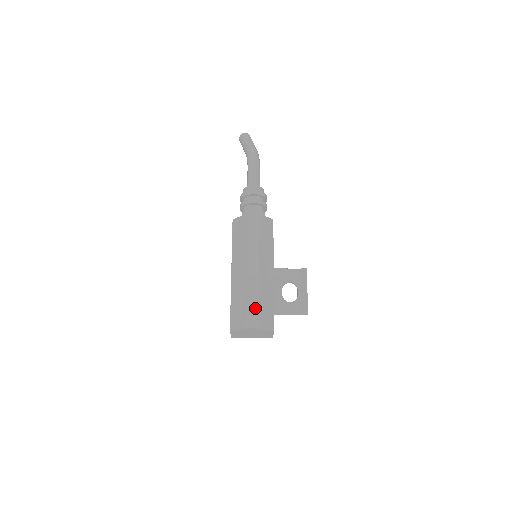
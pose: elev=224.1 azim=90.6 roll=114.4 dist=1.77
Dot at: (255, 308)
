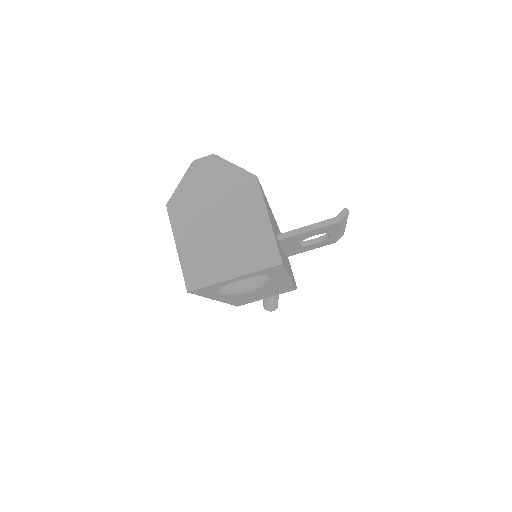
Dot at: occluded
